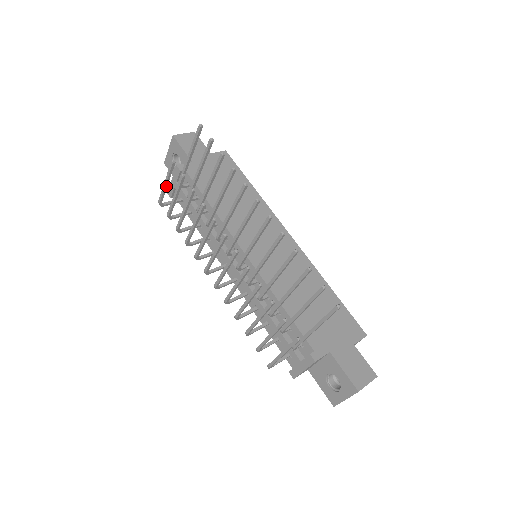
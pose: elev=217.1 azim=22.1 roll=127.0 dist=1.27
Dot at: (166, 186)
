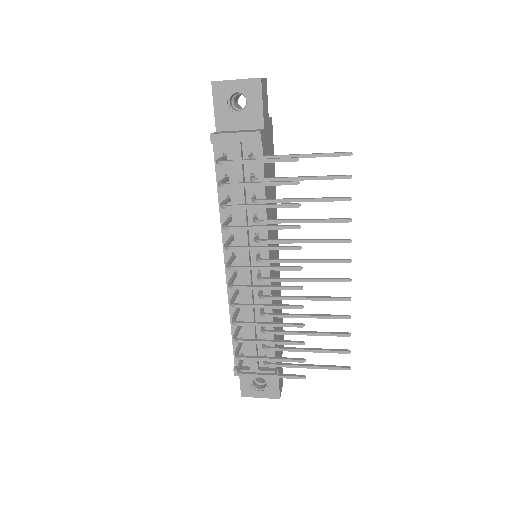
Dot at: (255, 162)
